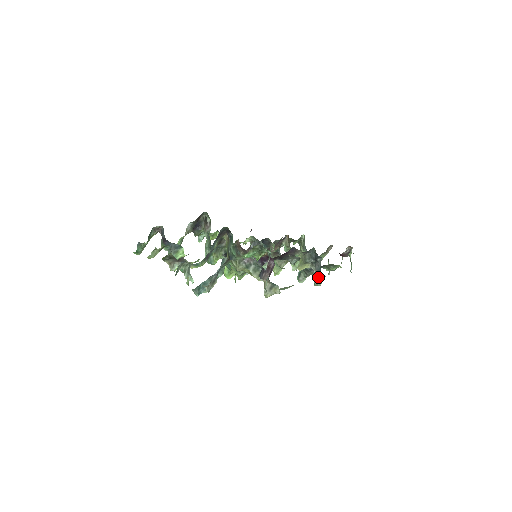
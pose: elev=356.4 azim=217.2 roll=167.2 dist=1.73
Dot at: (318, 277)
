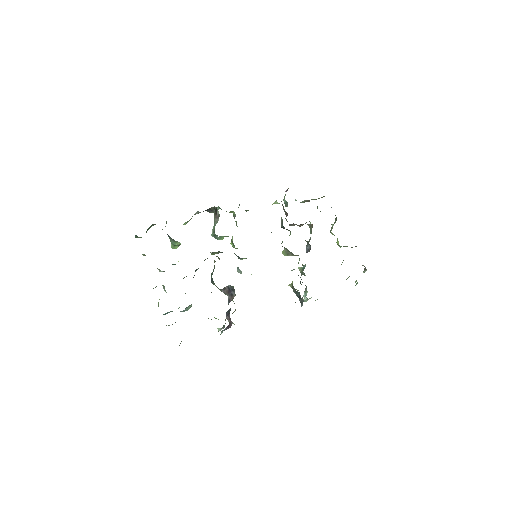
Dot at: occluded
